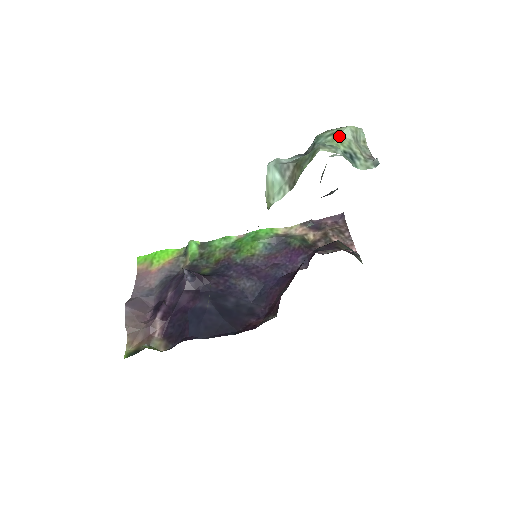
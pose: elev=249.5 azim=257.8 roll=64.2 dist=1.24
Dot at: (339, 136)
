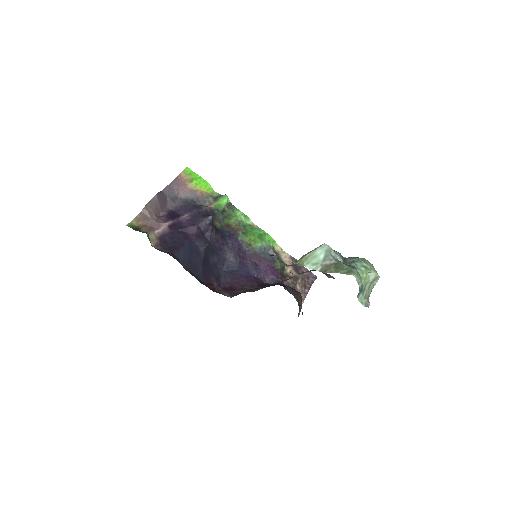
Dot at: (368, 273)
